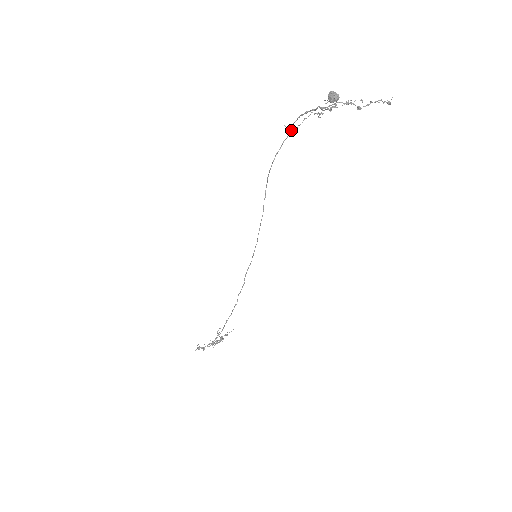
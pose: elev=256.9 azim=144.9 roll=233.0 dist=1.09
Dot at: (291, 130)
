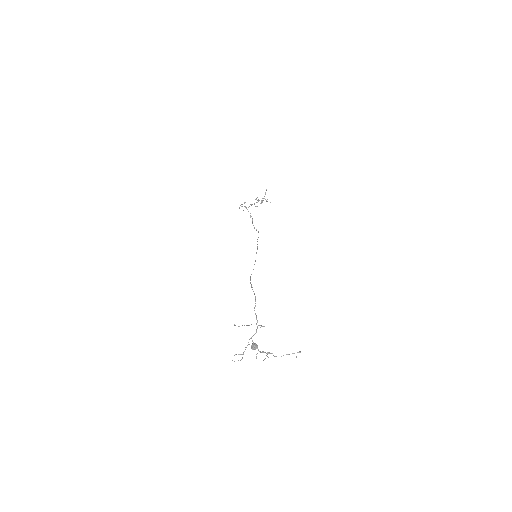
Dot at: occluded
